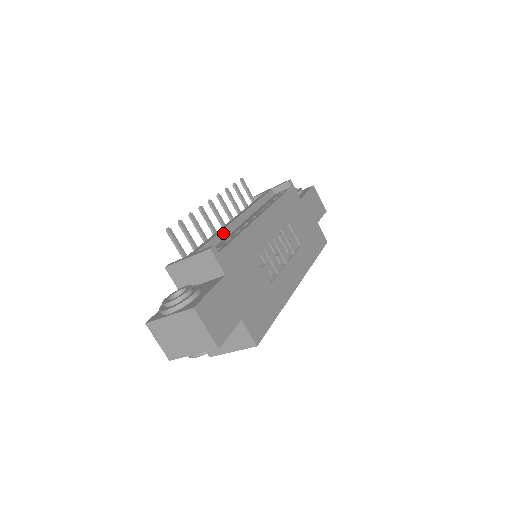
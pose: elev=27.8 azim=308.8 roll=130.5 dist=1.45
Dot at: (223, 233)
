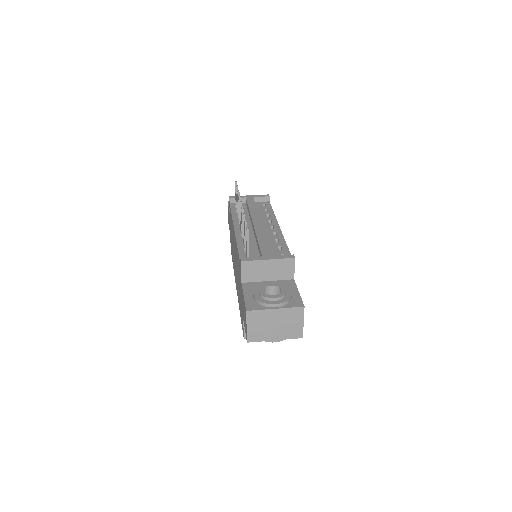
Dot at: occluded
